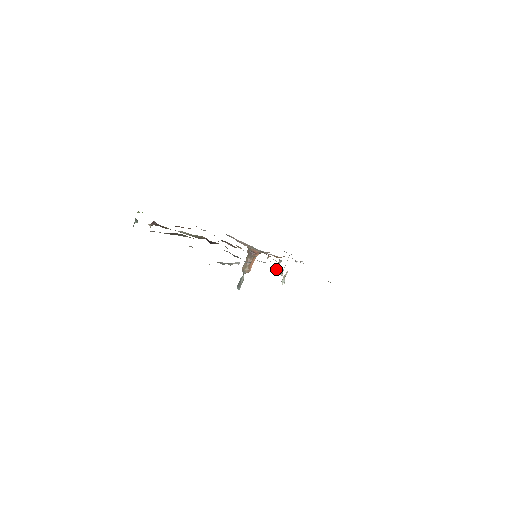
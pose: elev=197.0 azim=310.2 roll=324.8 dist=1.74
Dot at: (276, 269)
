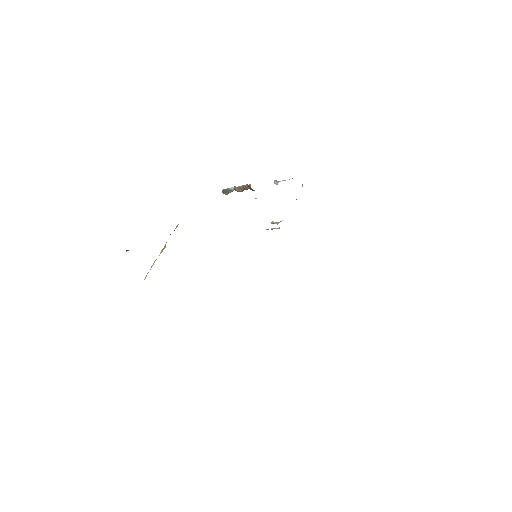
Dot at: (271, 229)
